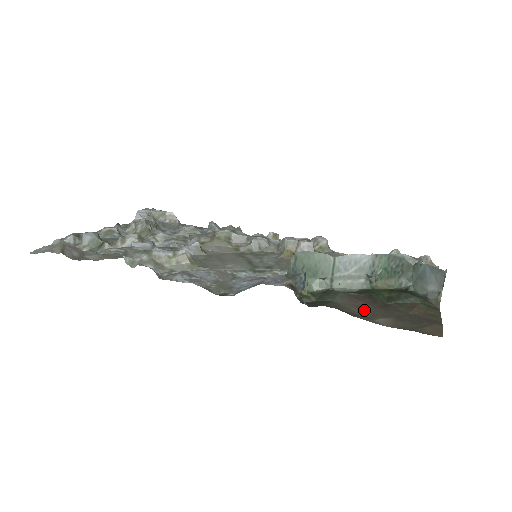
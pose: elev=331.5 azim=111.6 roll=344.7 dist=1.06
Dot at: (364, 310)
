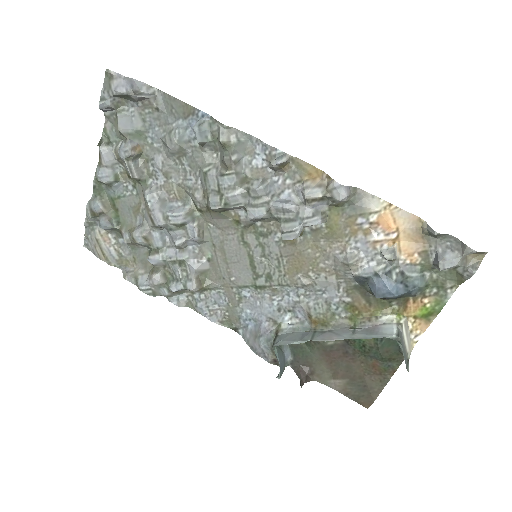
Dot at: (331, 366)
